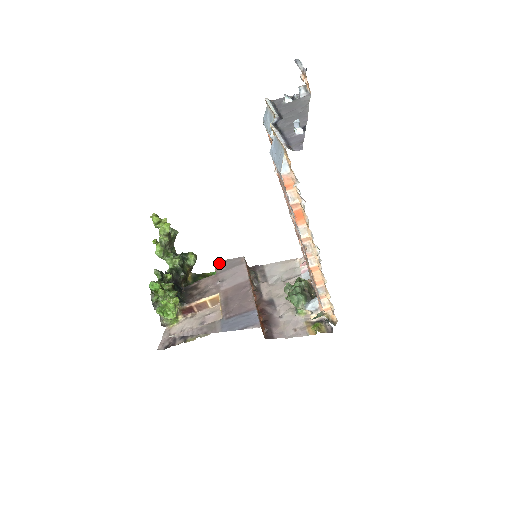
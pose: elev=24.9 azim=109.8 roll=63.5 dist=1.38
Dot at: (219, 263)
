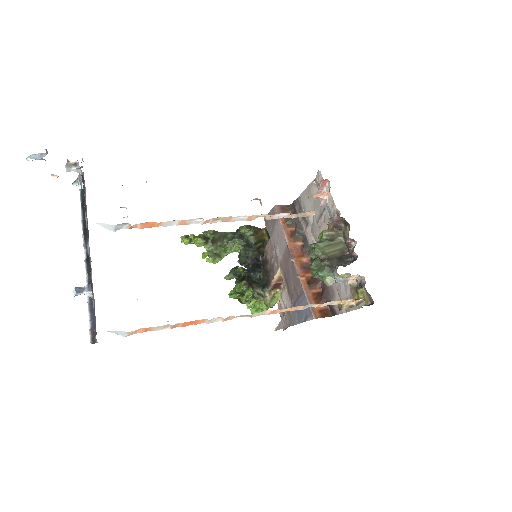
Dot at: (266, 221)
